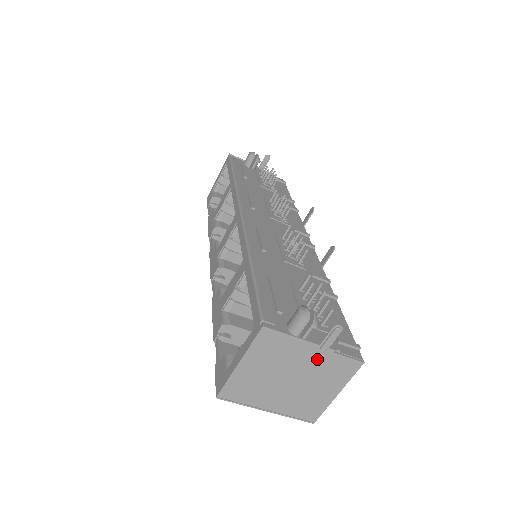
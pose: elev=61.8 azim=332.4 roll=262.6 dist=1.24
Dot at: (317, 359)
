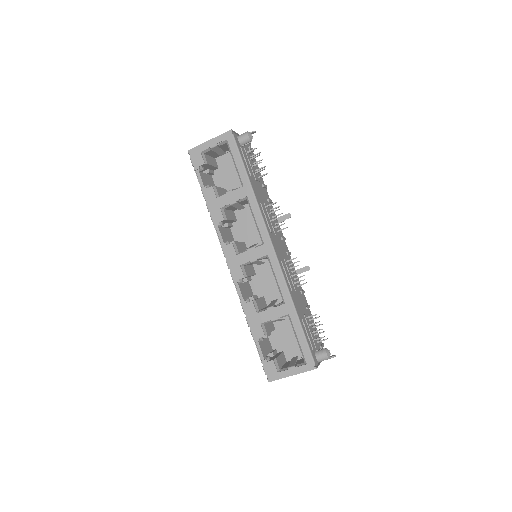
Dot at: occluded
